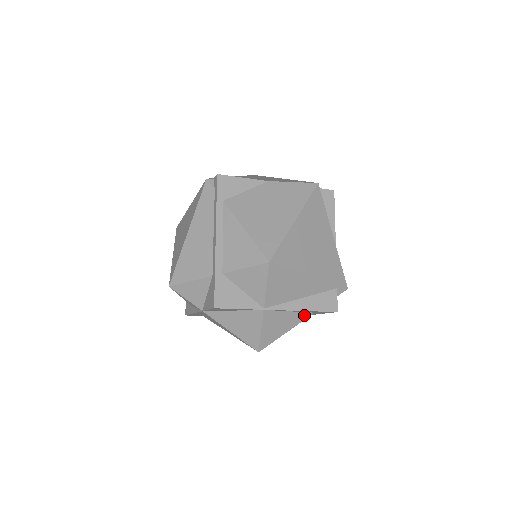
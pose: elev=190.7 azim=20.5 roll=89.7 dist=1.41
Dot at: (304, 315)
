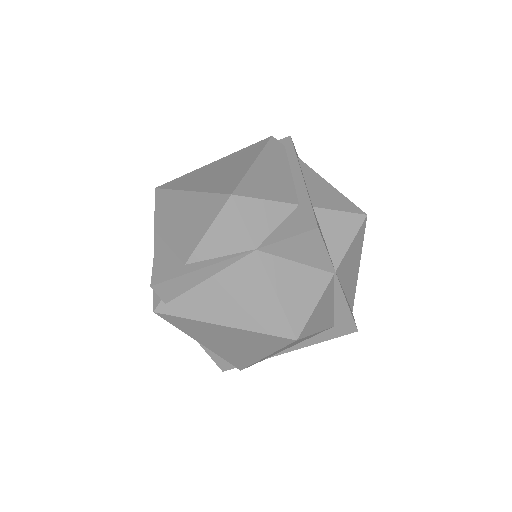
Dot at: (331, 321)
